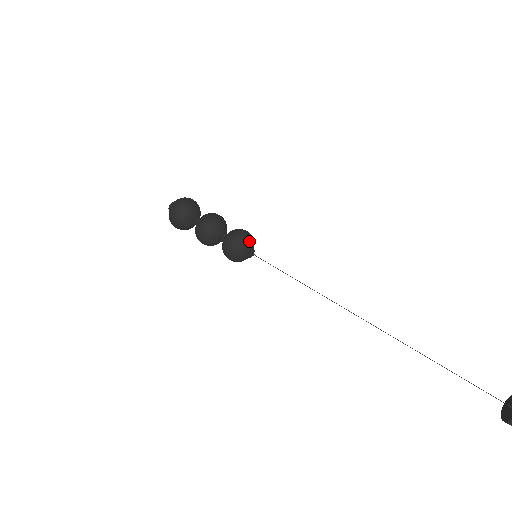
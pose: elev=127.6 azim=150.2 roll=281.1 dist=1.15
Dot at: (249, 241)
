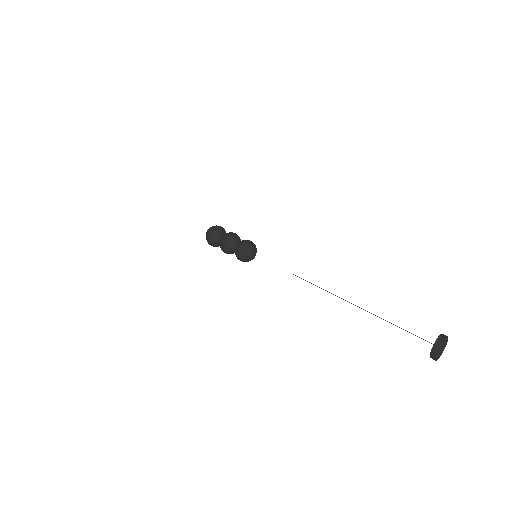
Dot at: (247, 247)
